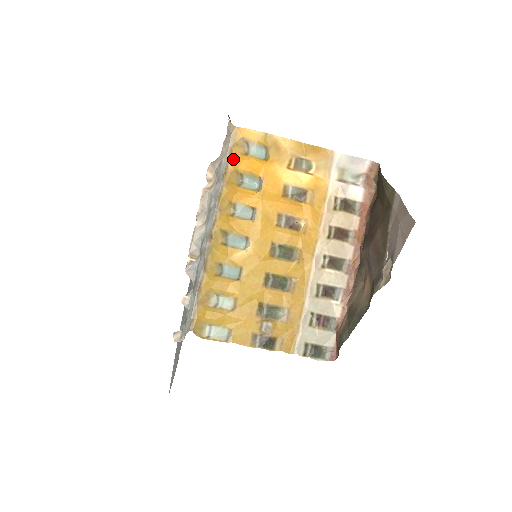
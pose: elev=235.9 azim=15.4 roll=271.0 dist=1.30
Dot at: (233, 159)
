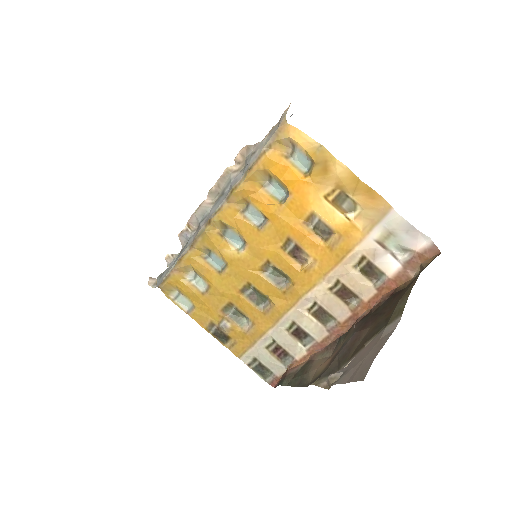
Dot at: (266, 157)
